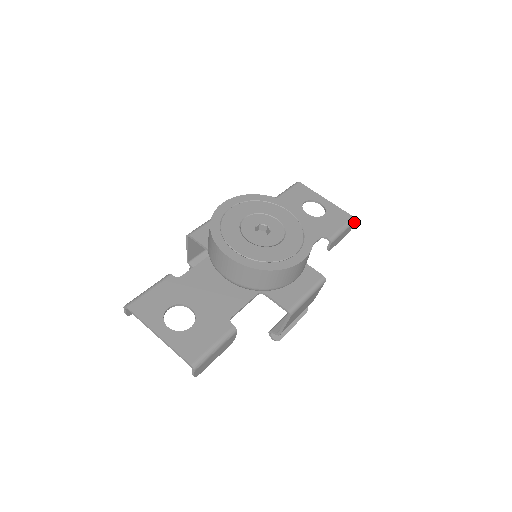
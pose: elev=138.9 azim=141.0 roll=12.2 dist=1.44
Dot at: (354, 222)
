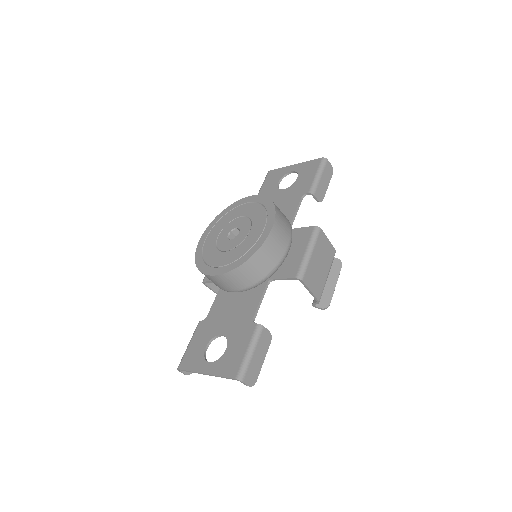
Dot at: (327, 161)
